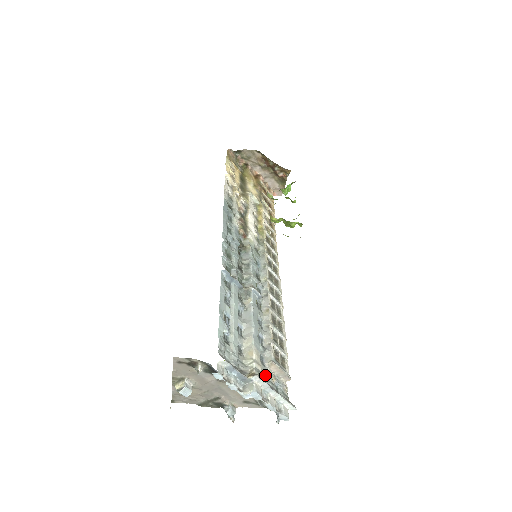
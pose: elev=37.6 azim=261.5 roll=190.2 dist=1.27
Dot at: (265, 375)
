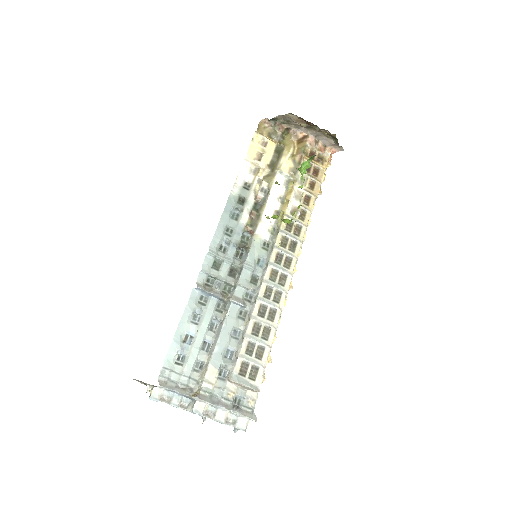
Dot at: (220, 391)
